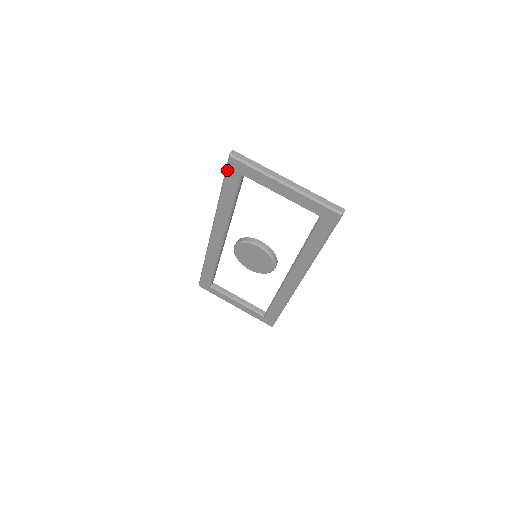
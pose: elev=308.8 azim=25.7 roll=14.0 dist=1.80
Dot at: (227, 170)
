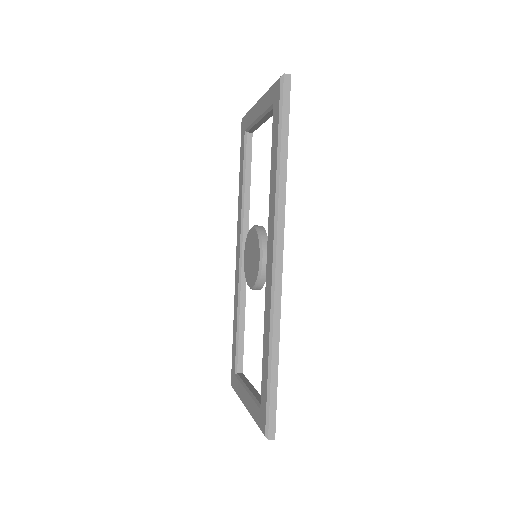
Dot at: (241, 138)
